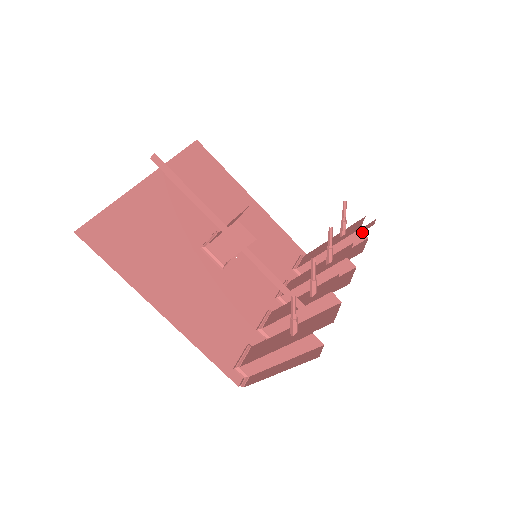
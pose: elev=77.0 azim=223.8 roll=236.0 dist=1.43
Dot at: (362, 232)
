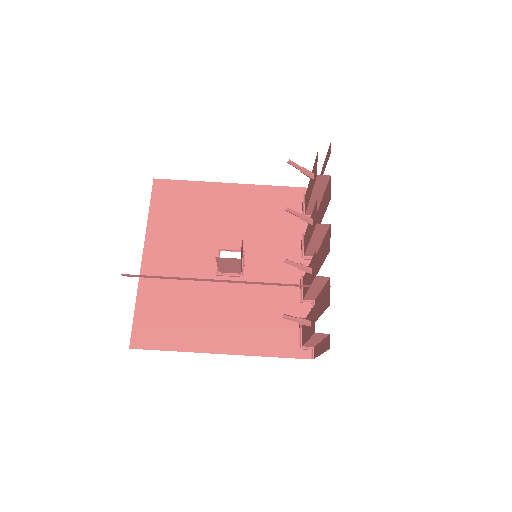
Dot at: (321, 175)
